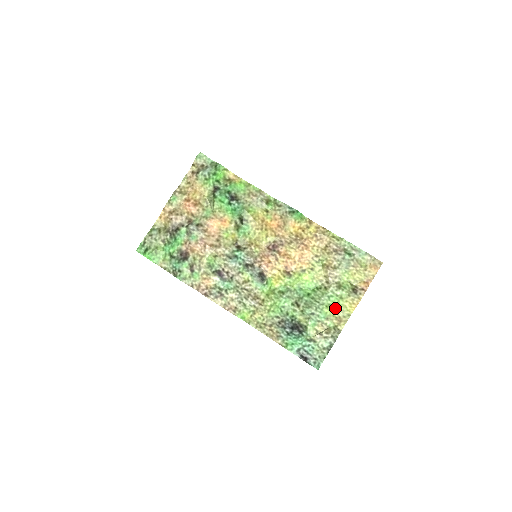
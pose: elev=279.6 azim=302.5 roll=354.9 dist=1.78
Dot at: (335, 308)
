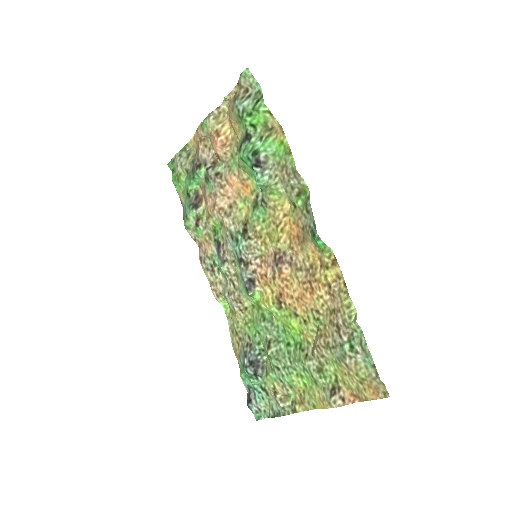
Dot at: (306, 385)
